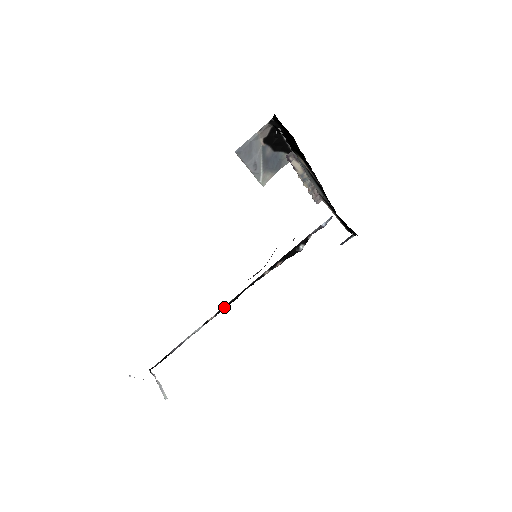
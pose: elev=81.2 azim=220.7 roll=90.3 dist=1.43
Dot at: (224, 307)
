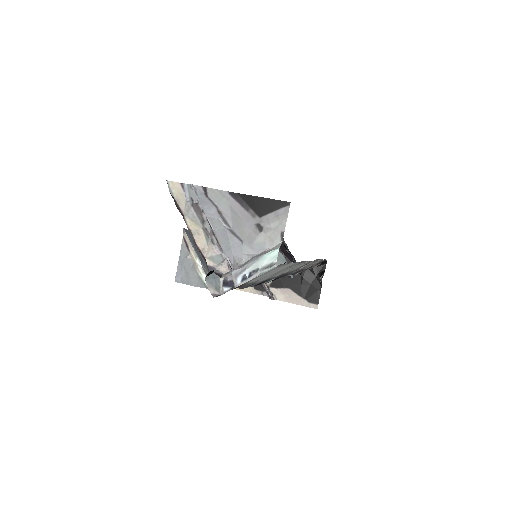
Dot at: occluded
